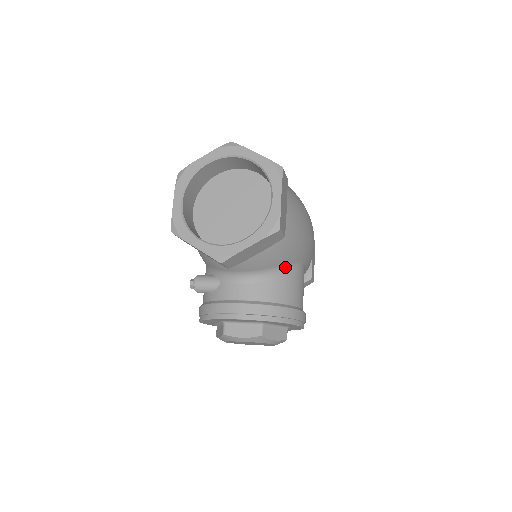
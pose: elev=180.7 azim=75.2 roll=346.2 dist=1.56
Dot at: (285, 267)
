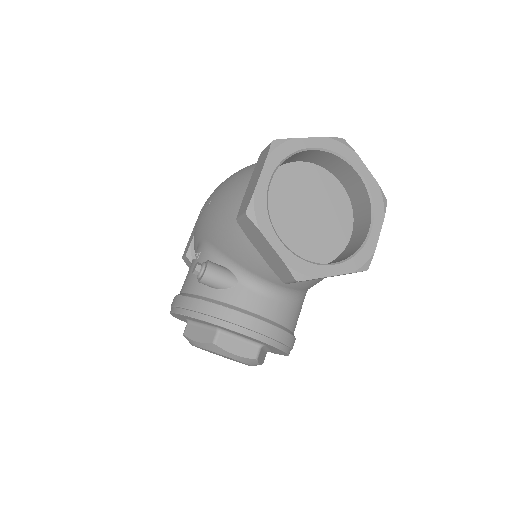
Dot at: (305, 291)
